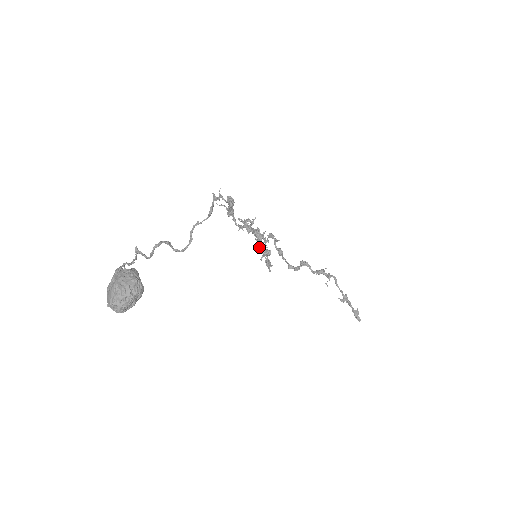
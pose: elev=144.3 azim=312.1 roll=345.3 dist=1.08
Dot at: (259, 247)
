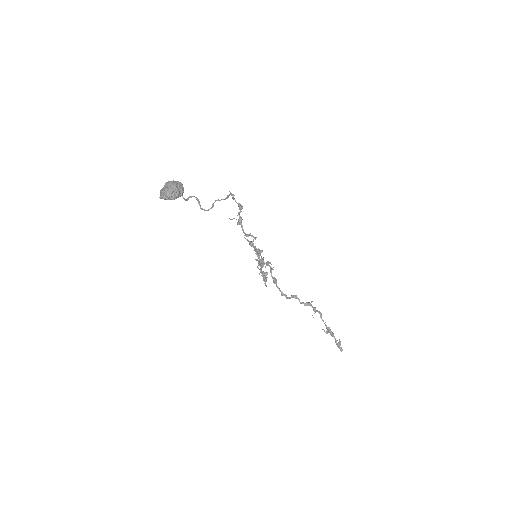
Dot at: (259, 263)
